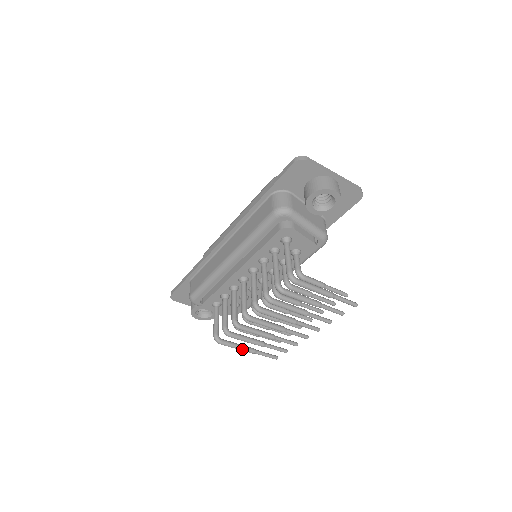
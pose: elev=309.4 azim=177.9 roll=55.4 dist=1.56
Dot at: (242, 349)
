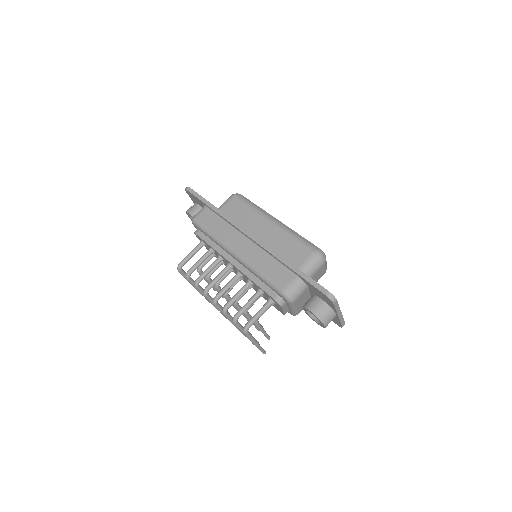
Dot at: occluded
